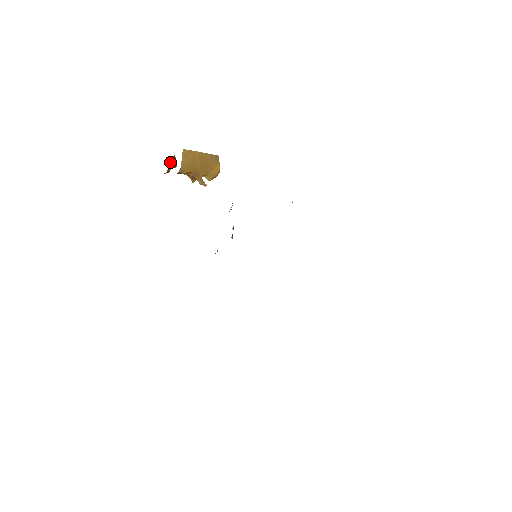
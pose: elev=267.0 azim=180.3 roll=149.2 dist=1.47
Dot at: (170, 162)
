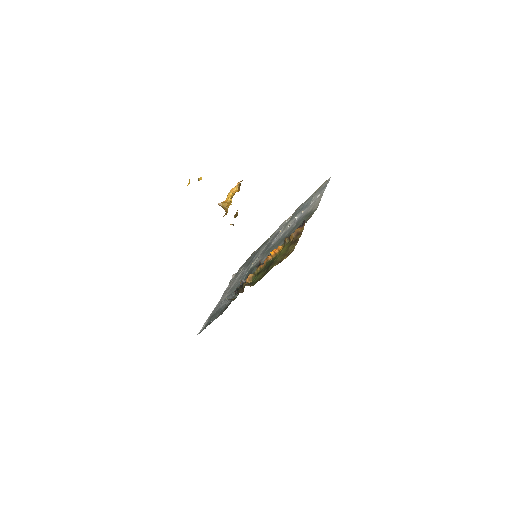
Dot at: occluded
